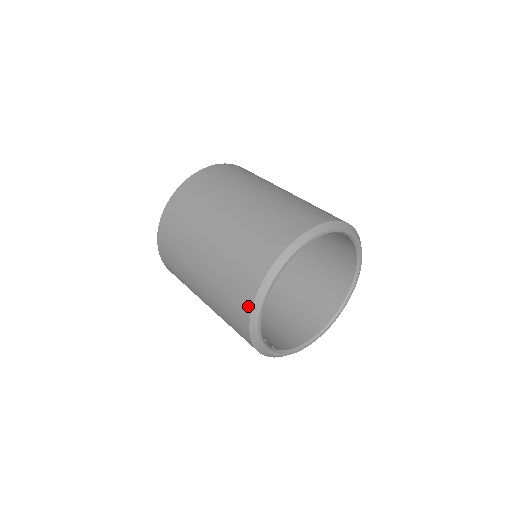
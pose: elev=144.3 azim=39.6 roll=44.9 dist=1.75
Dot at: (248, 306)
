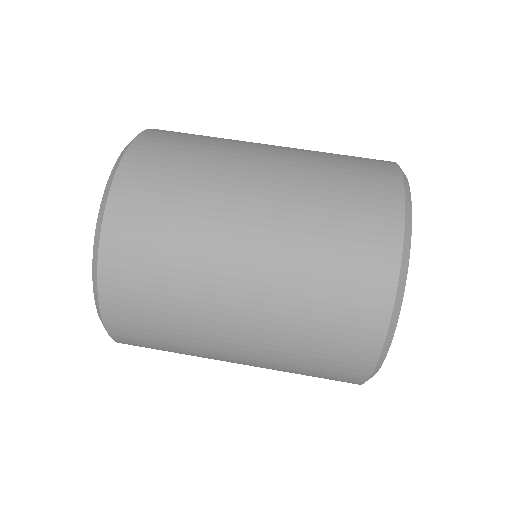
Dot at: occluded
